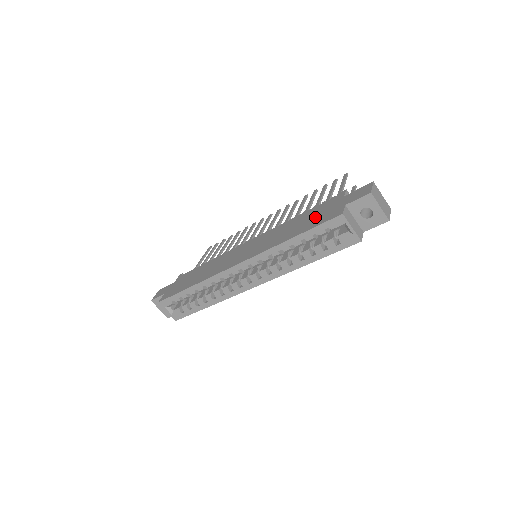
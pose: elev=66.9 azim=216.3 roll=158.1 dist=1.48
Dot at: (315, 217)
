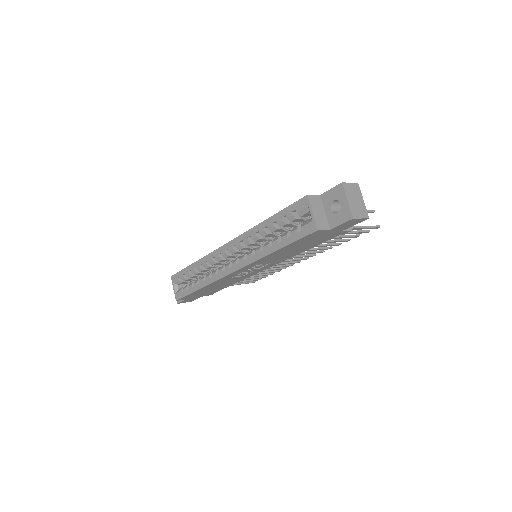
Dot at: occluded
